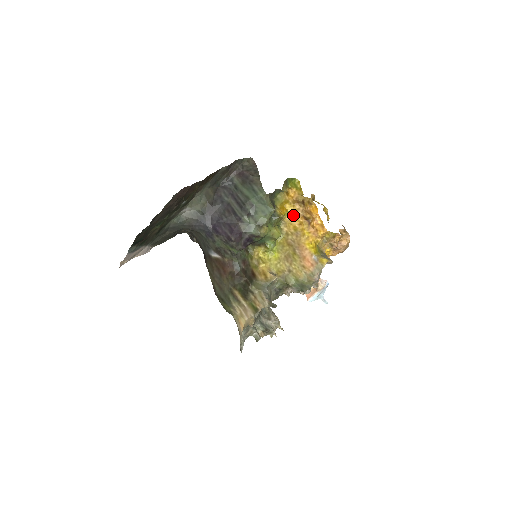
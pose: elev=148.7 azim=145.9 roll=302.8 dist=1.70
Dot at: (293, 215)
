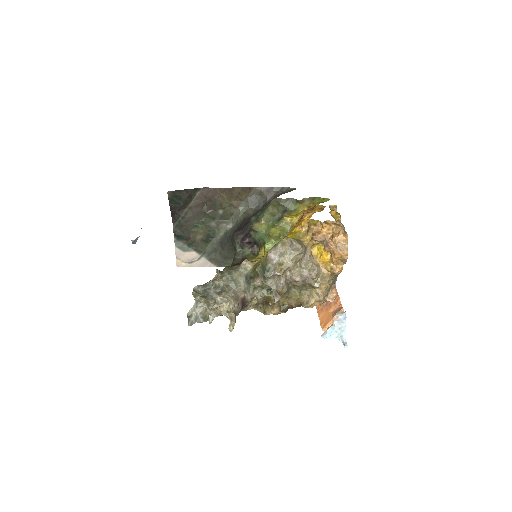
Dot at: occluded
